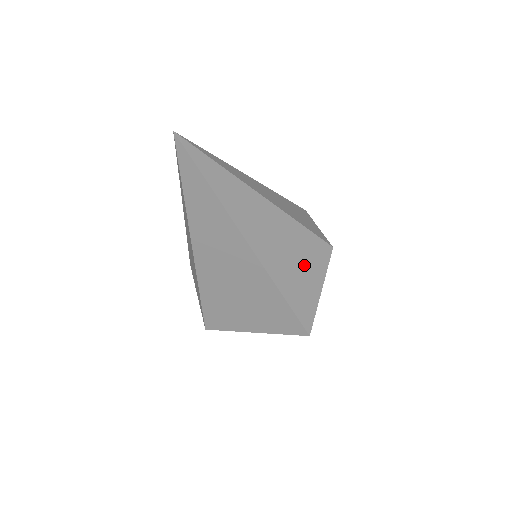
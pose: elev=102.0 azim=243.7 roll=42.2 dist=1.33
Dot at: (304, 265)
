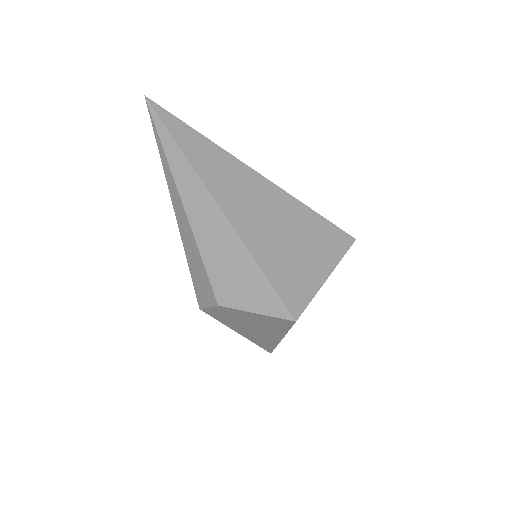
Dot at: occluded
